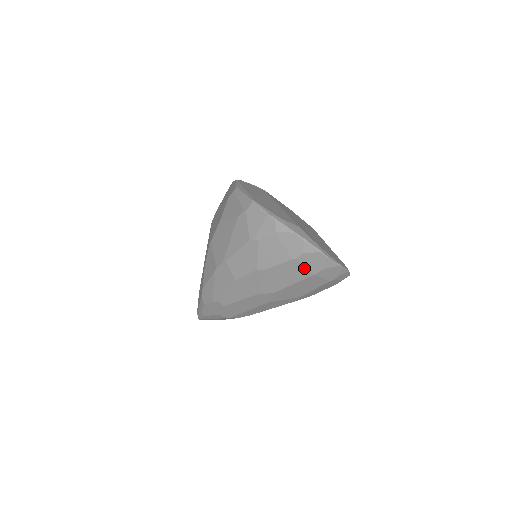
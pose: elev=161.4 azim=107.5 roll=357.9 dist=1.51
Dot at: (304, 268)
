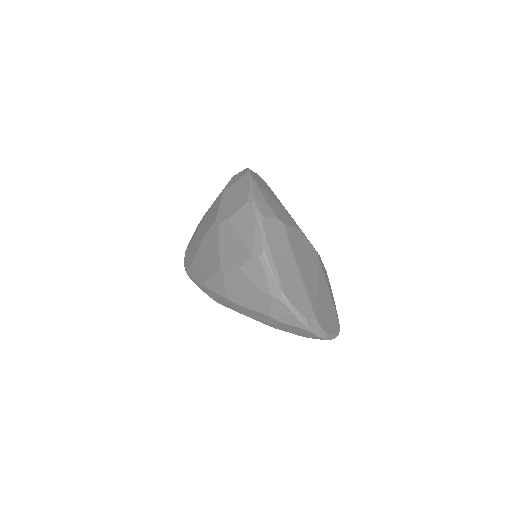
Dot at: occluded
